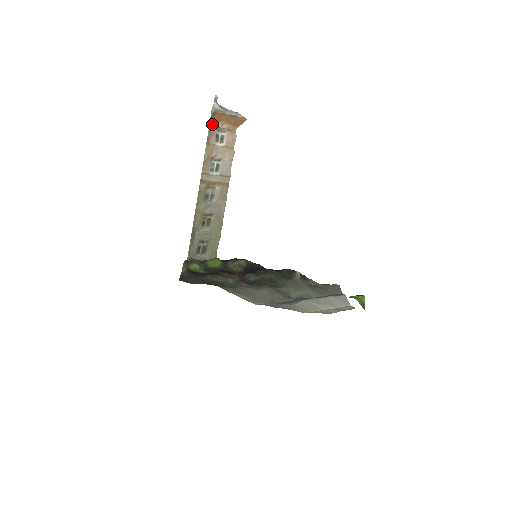
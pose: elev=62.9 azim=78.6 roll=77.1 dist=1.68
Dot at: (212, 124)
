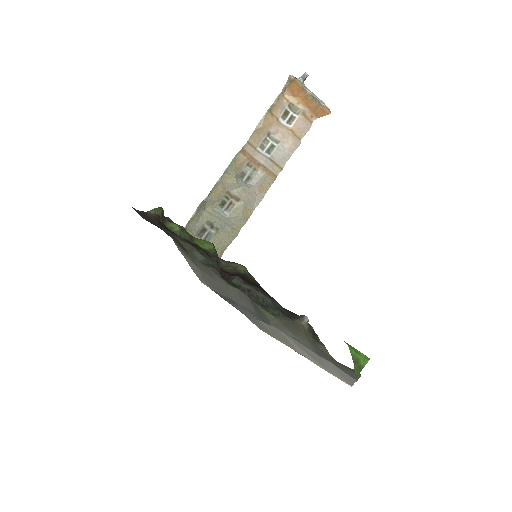
Dot at: (286, 95)
